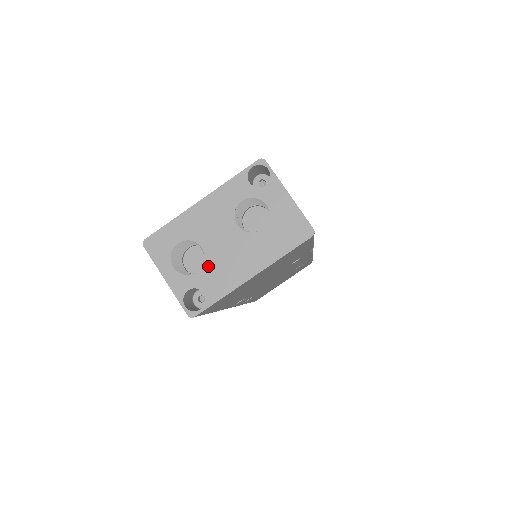
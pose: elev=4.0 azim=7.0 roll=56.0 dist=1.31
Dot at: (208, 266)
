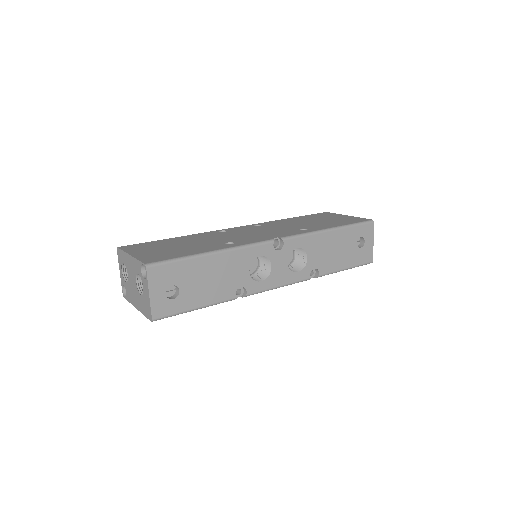
Dot at: (128, 285)
